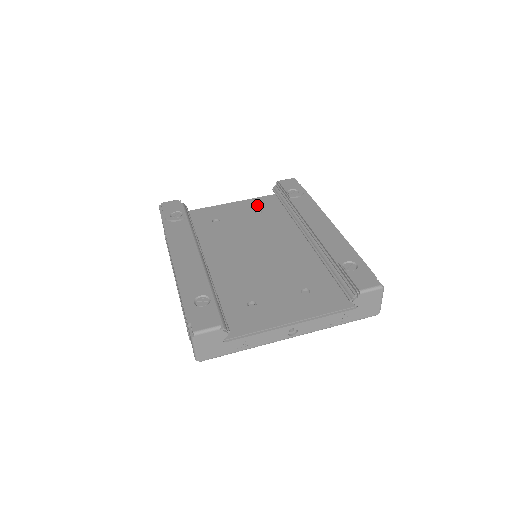
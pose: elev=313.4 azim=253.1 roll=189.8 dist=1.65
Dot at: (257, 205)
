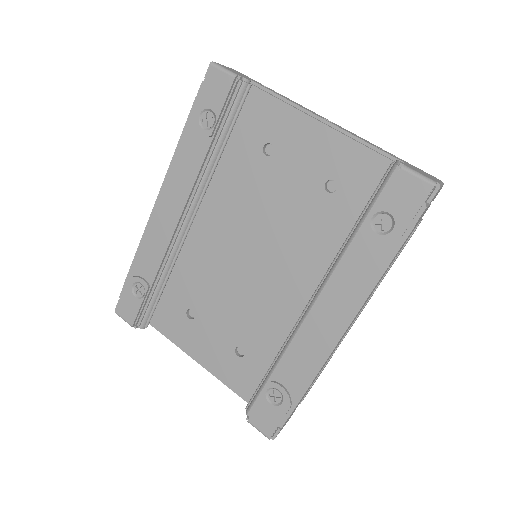
Dot at: (346, 167)
